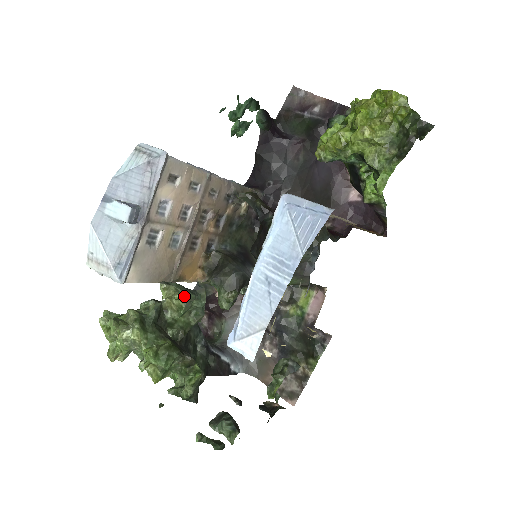
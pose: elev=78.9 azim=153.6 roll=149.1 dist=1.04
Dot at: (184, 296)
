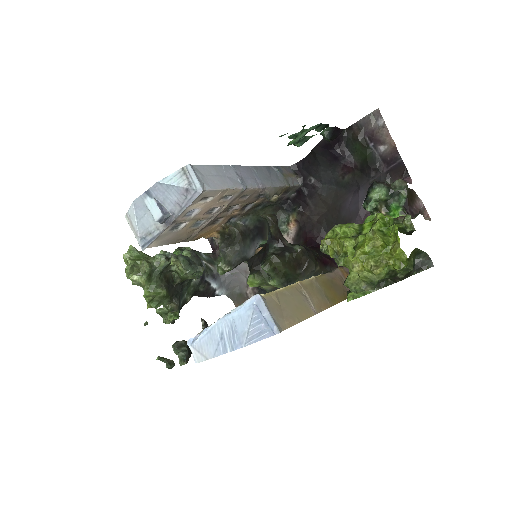
Dot at: (185, 271)
